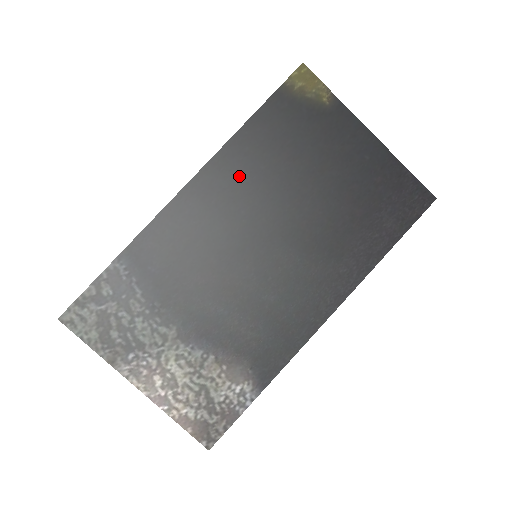
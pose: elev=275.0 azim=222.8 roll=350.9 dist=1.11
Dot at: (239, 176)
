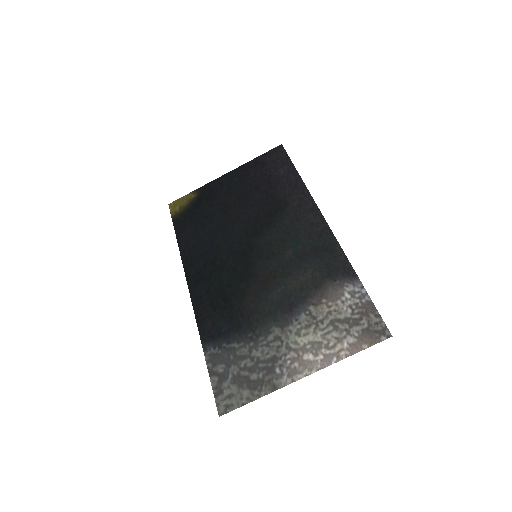
Dot at: (203, 254)
